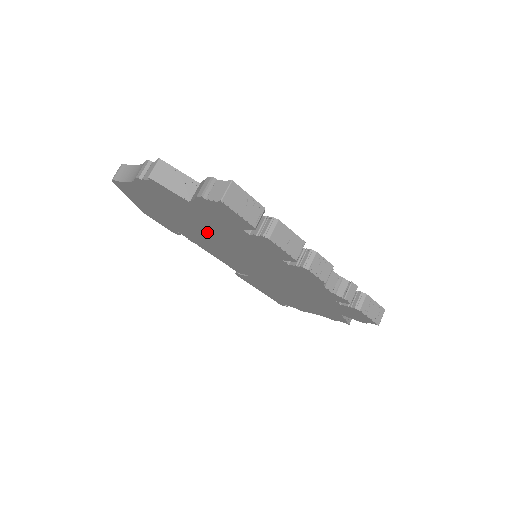
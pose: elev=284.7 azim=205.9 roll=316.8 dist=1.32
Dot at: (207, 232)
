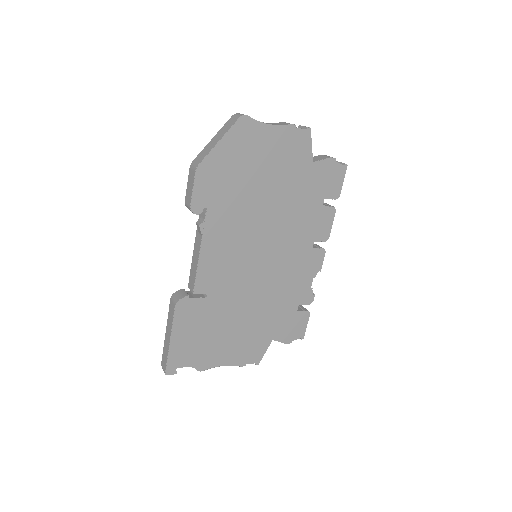
Dot at: (268, 205)
